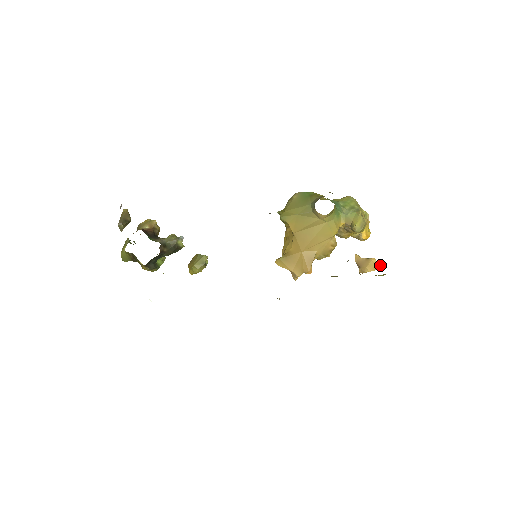
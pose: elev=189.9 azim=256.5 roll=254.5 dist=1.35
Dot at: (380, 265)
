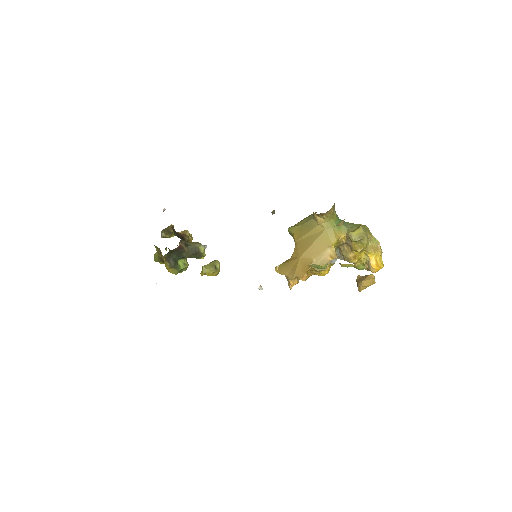
Dot at: (365, 262)
